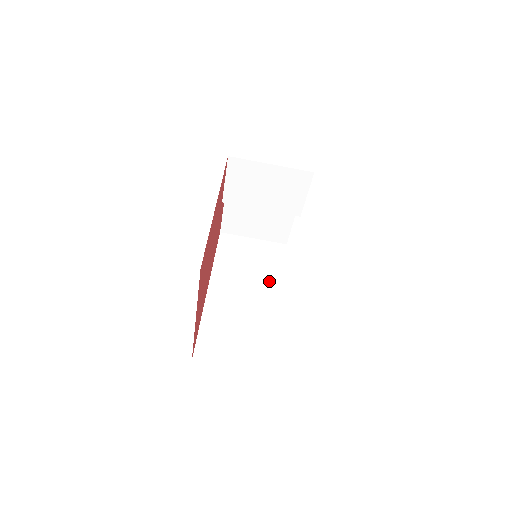
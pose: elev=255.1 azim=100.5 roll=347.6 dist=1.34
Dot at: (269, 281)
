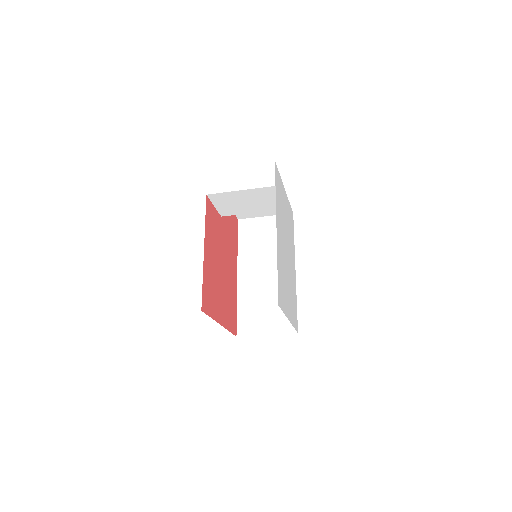
Dot at: occluded
